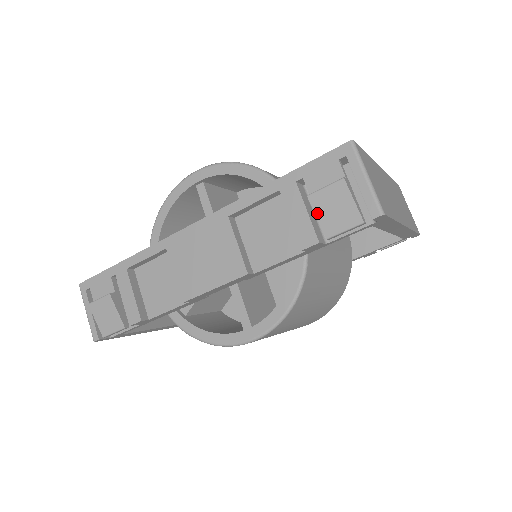
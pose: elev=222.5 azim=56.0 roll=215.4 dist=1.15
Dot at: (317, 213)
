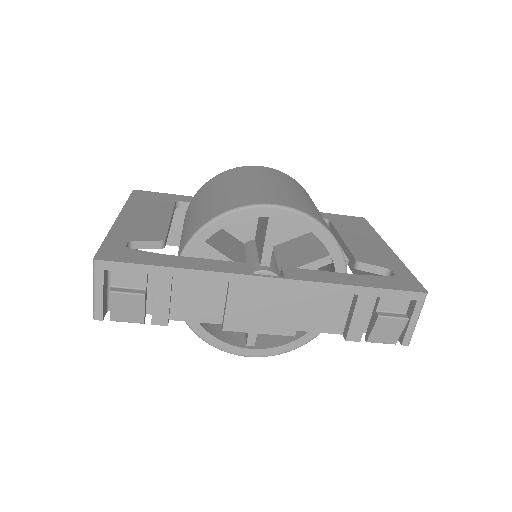
Dot at: (375, 328)
